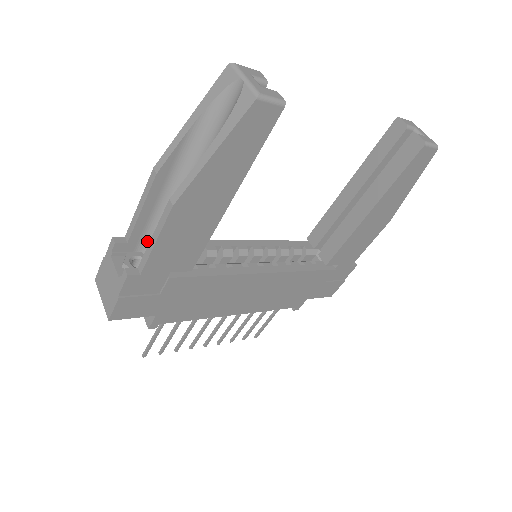
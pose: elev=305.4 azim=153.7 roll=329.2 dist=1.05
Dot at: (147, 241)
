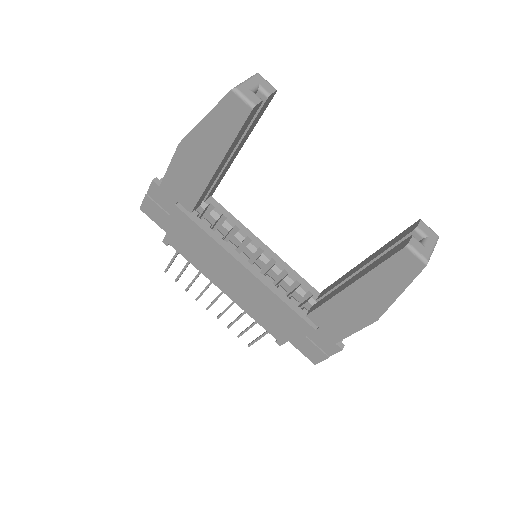
Dot at: occluded
